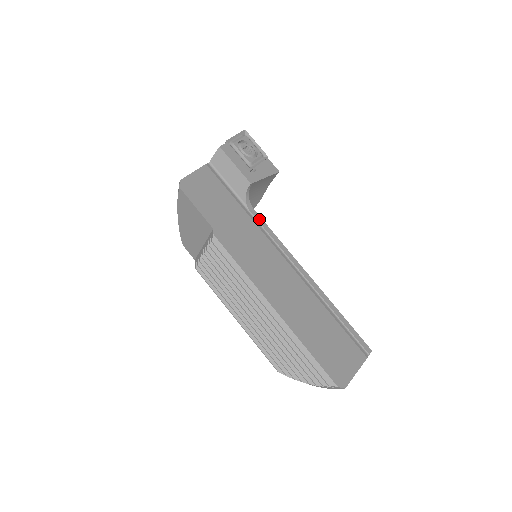
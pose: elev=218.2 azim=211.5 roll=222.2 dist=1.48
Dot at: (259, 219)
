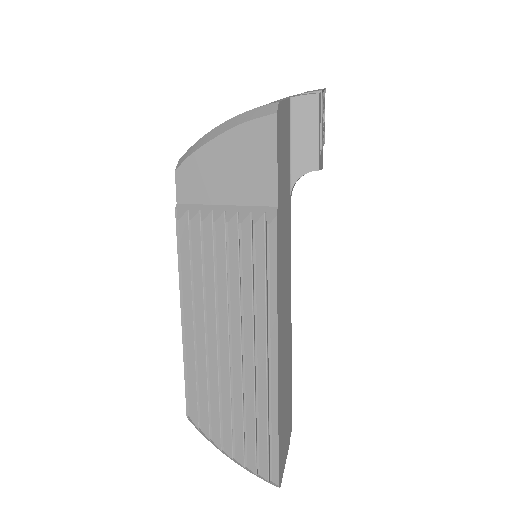
Dot at: occluded
